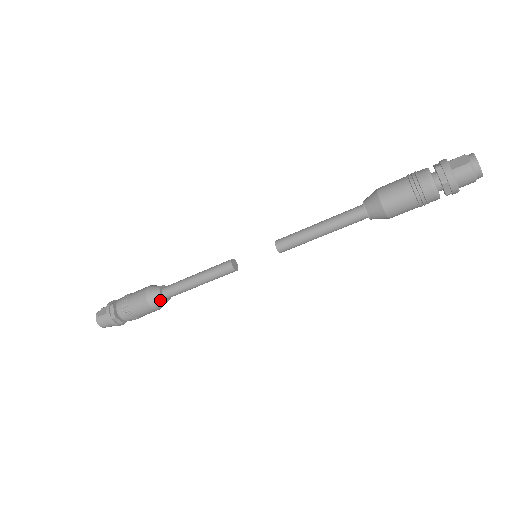
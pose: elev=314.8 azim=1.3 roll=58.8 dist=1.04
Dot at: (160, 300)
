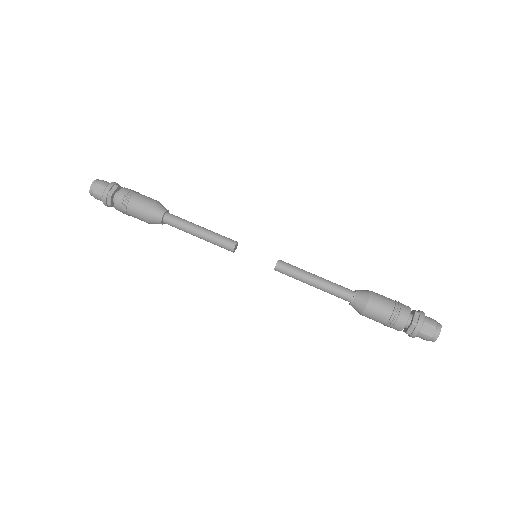
Dot at: occluded
